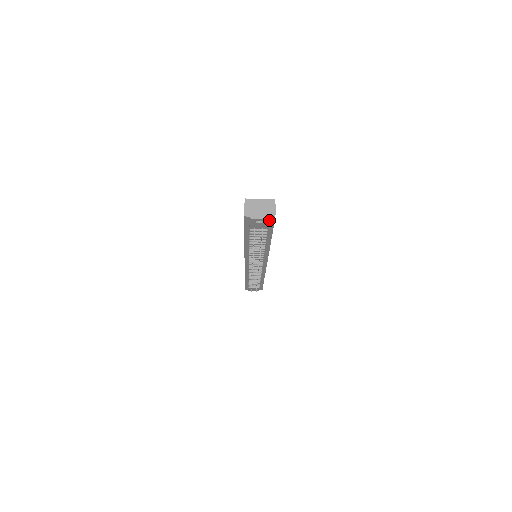
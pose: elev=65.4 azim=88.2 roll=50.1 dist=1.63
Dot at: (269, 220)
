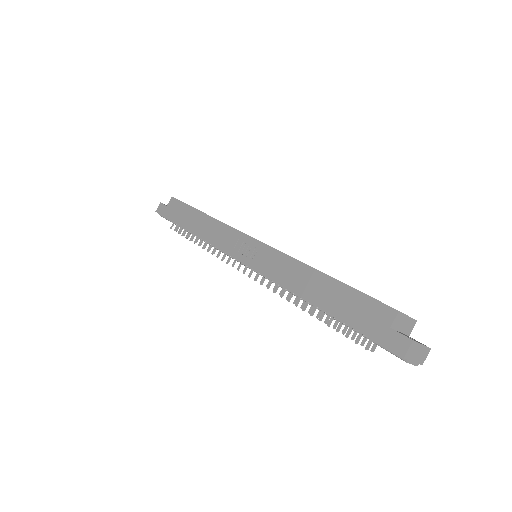
Dot at: occluded
